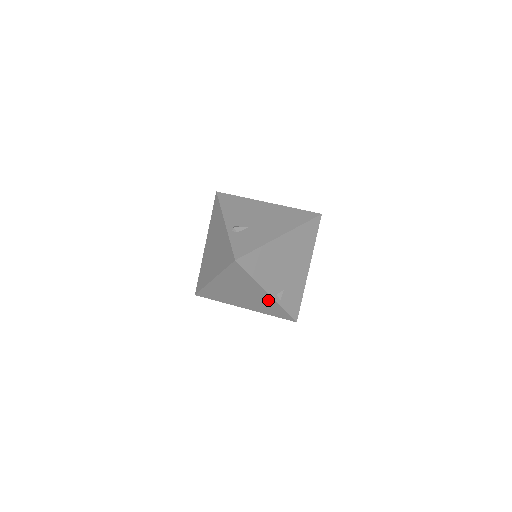
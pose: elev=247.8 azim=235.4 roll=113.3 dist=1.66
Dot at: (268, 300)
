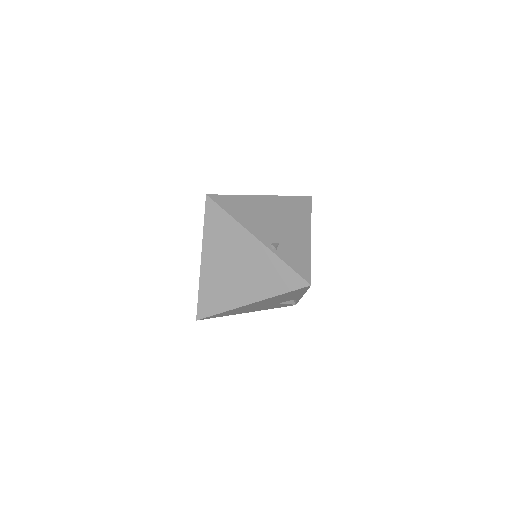
Dot at: (263, 255)
